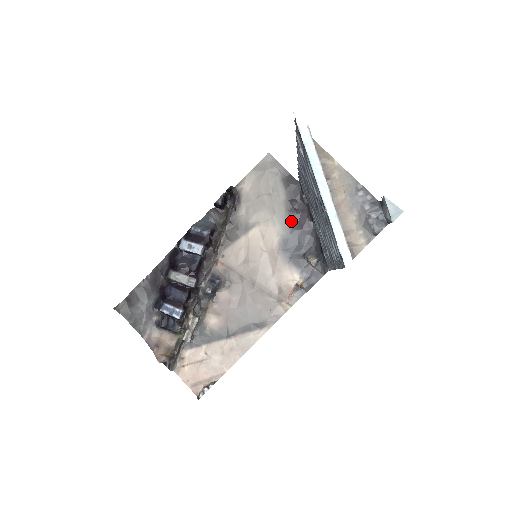
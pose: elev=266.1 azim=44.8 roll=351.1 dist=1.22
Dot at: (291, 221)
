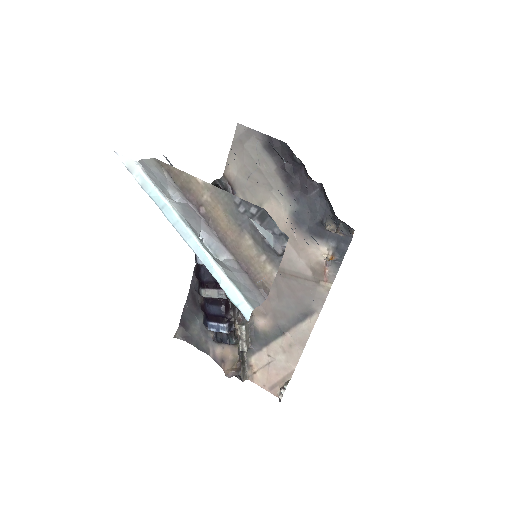
Dot at: (292, 190)
